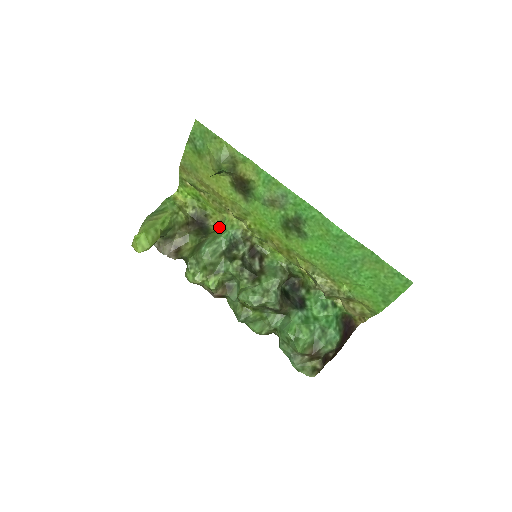
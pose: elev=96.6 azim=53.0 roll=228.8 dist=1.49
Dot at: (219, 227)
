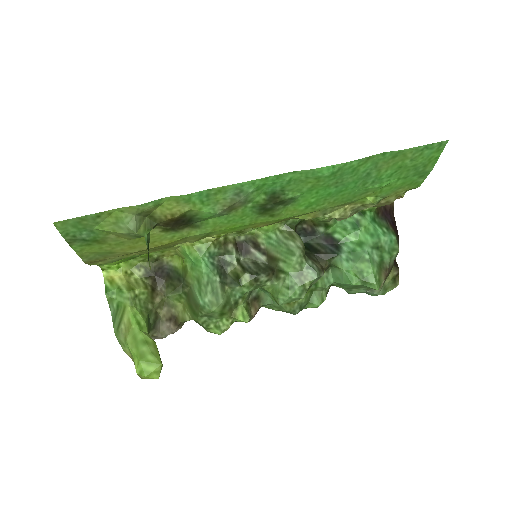
Dot at: (184, 260)
